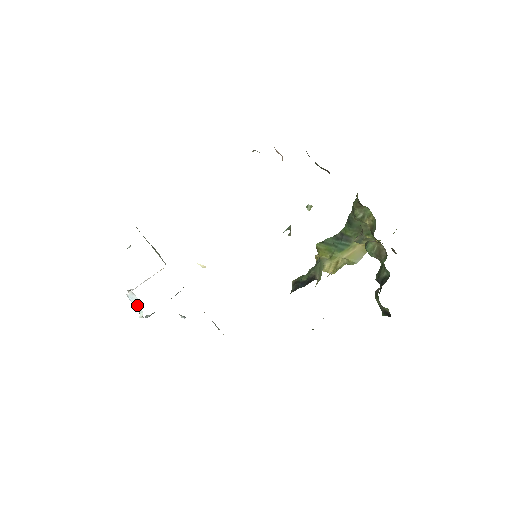
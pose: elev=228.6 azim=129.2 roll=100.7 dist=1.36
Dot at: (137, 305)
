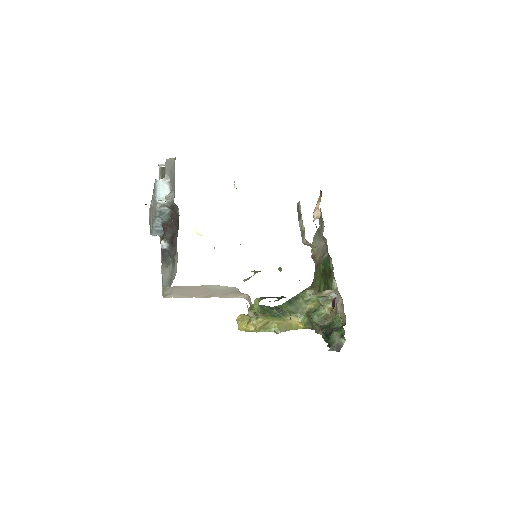
Dot at: (160, 193)
